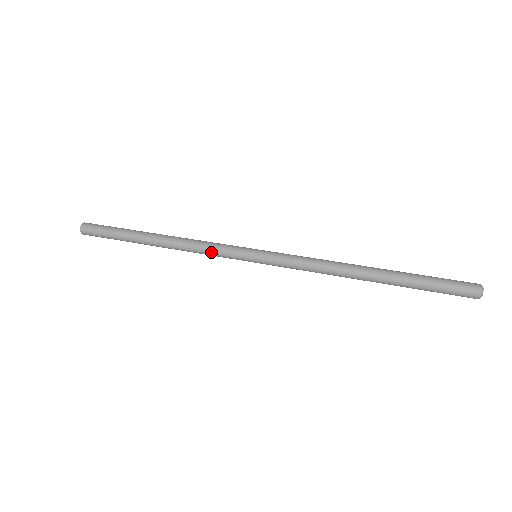
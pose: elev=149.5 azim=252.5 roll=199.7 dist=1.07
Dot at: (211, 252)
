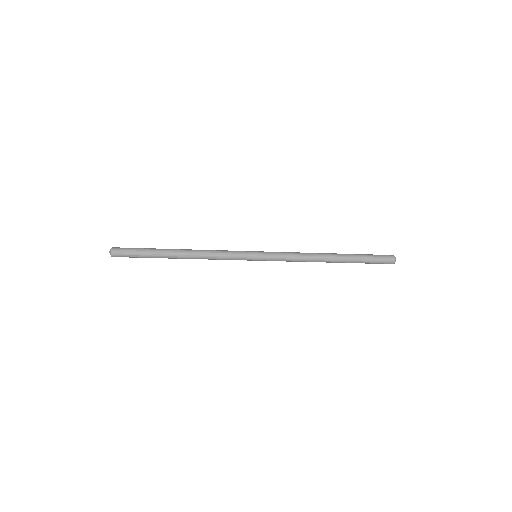
Dot at: (224, 252)
